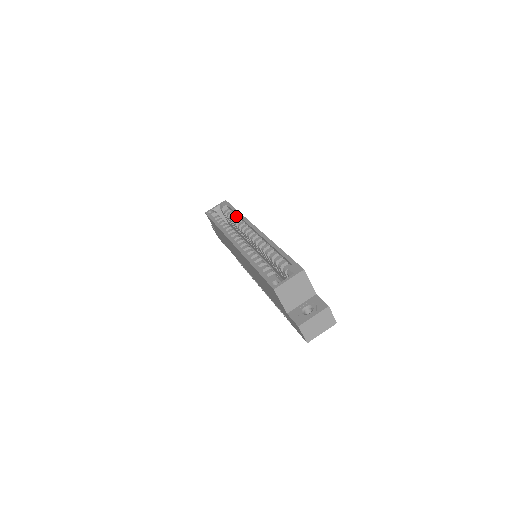
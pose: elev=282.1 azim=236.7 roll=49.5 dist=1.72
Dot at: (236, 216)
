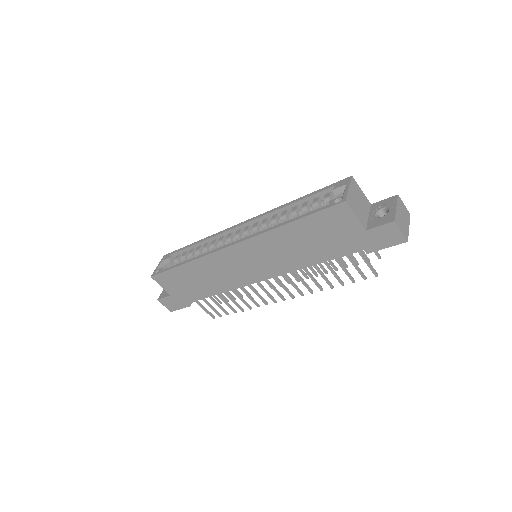
Dot at: (197, 247)
